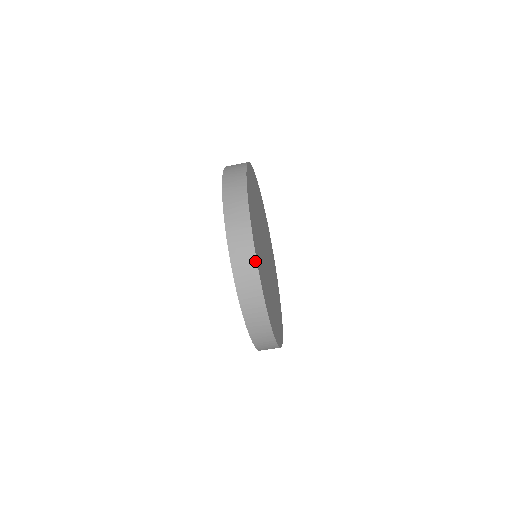
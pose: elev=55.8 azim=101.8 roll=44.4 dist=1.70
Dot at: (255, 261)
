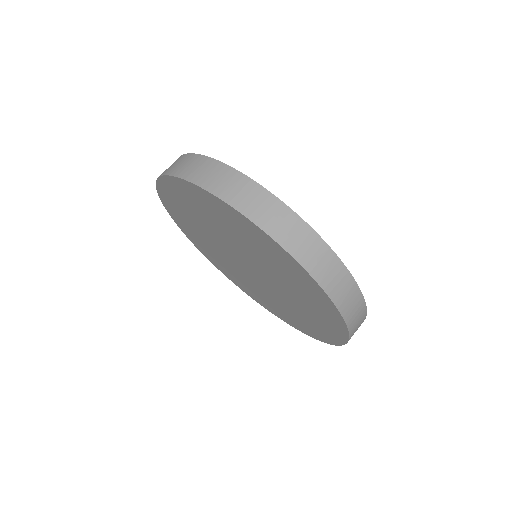
Dot at: (280, 203)
